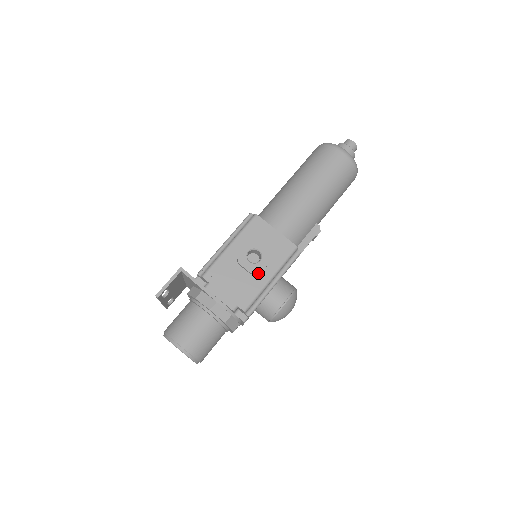
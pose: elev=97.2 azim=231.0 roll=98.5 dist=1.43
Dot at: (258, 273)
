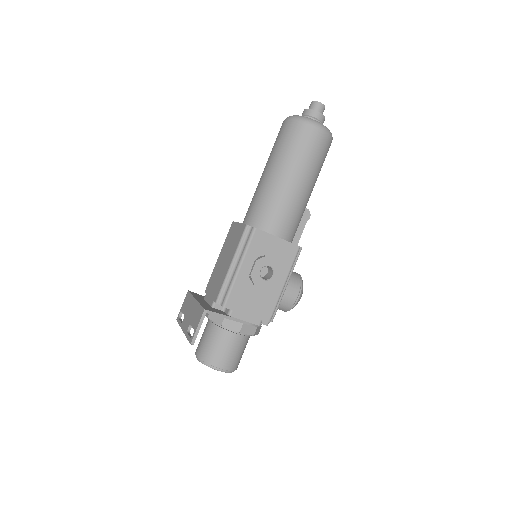
Dot at: occluded
